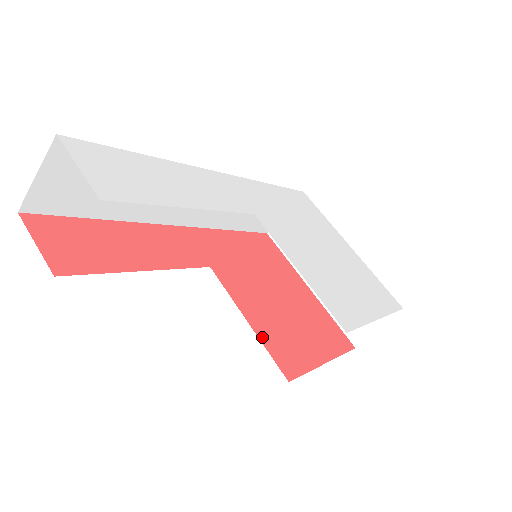
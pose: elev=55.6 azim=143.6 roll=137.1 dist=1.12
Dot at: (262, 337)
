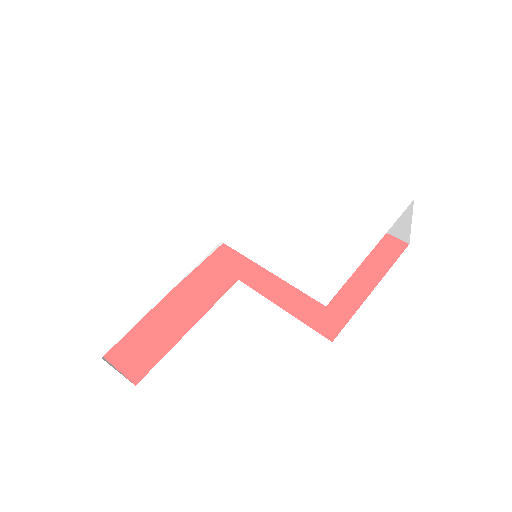
Dot at: (299, 314)
